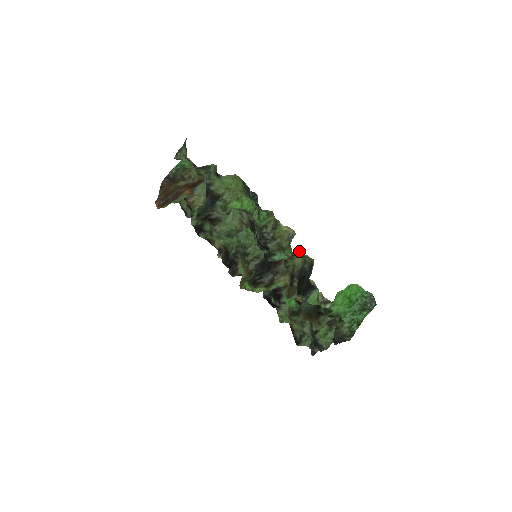
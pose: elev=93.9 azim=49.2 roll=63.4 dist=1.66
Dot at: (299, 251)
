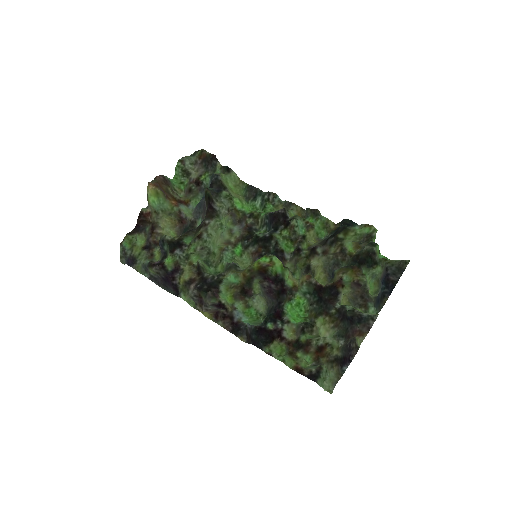
Dot at: (321, 216)
